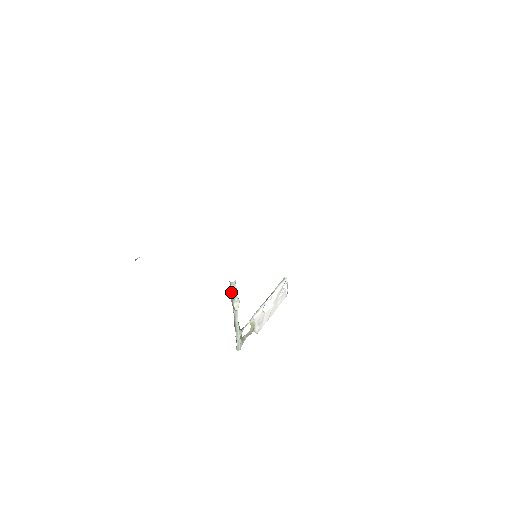
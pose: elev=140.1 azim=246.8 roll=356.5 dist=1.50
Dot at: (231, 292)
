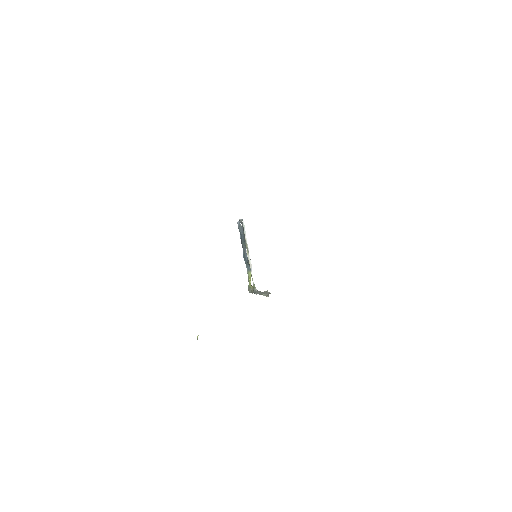
Dot at: occluded
